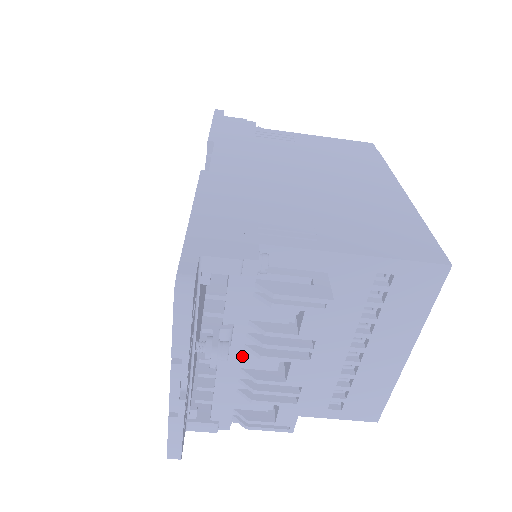
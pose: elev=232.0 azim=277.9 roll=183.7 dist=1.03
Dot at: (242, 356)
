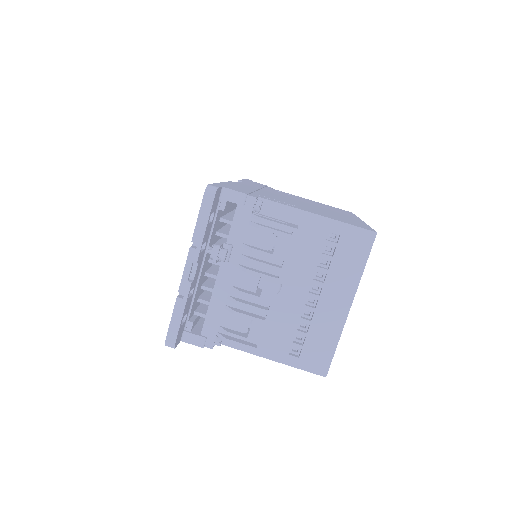
Dot at: (234, 274)
